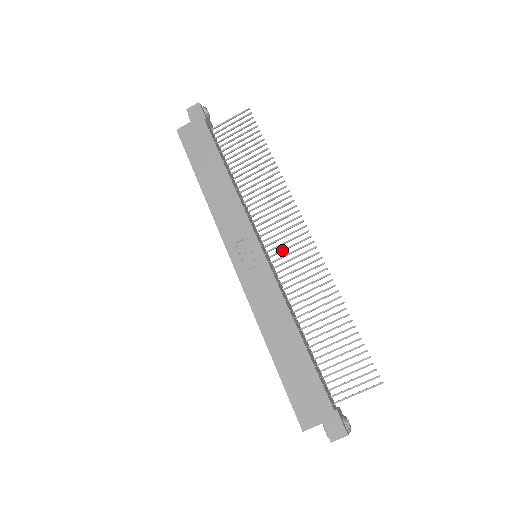
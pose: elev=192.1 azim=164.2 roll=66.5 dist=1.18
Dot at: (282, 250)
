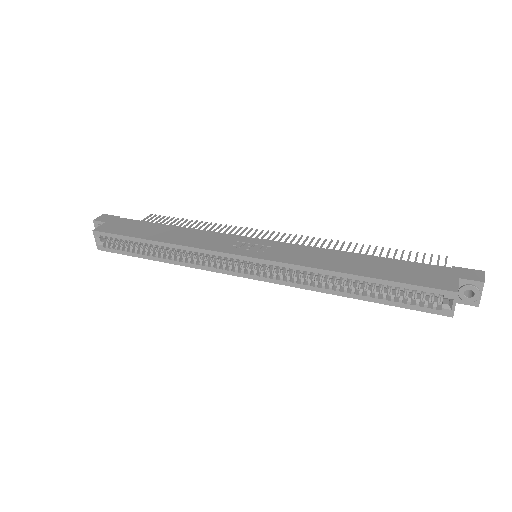
Dot at: occluded
